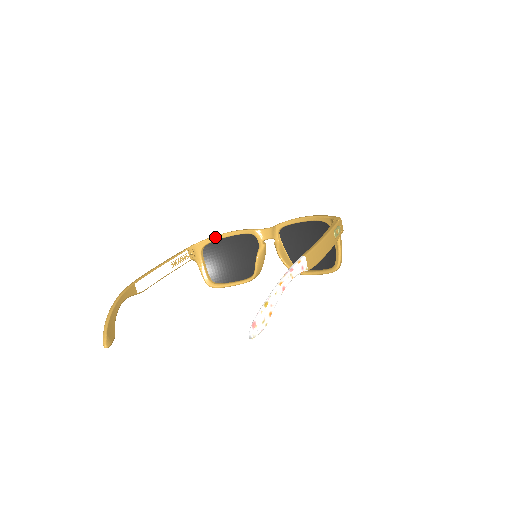
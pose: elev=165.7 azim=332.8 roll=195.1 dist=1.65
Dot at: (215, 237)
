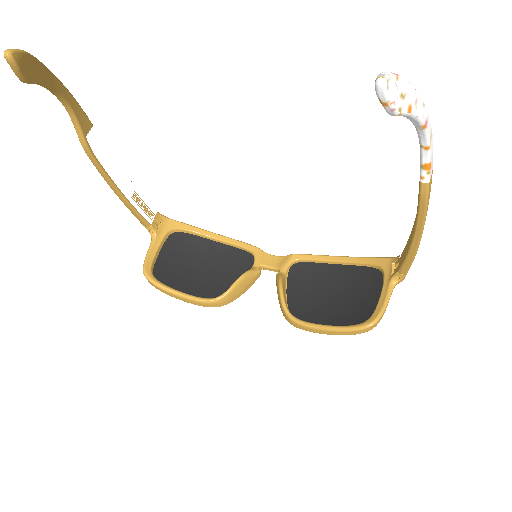
Dot at: (200, 229)
